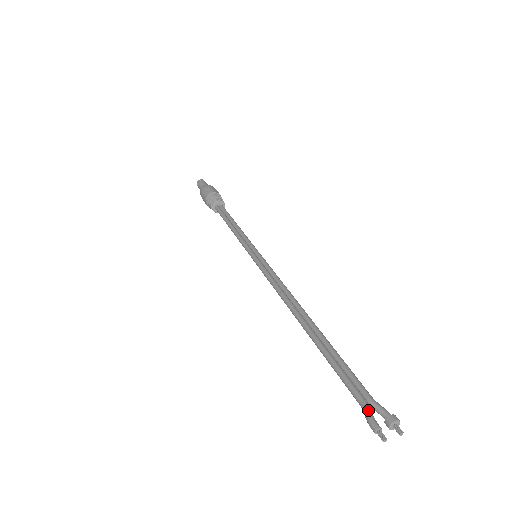
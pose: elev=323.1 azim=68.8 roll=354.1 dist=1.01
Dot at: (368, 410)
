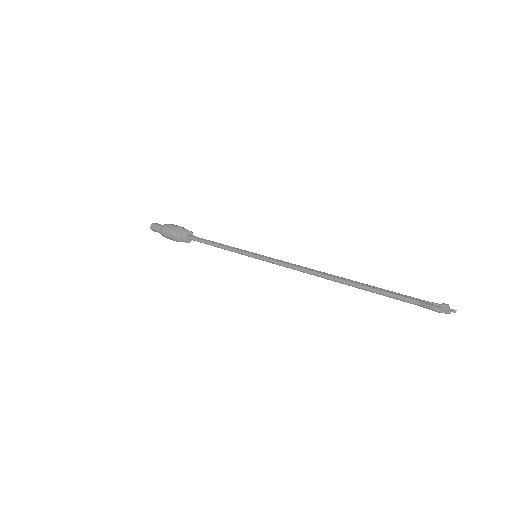
Dot at: (427, 302)
